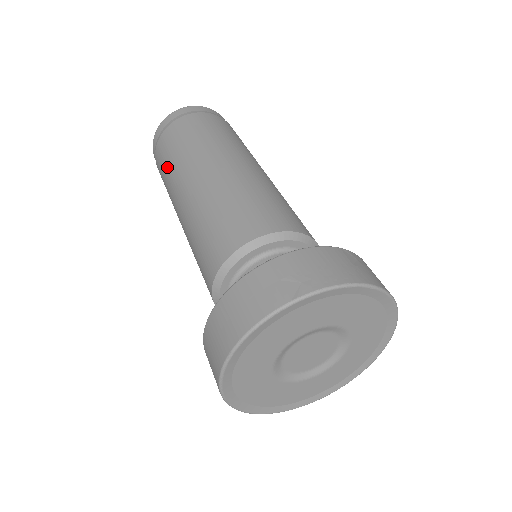
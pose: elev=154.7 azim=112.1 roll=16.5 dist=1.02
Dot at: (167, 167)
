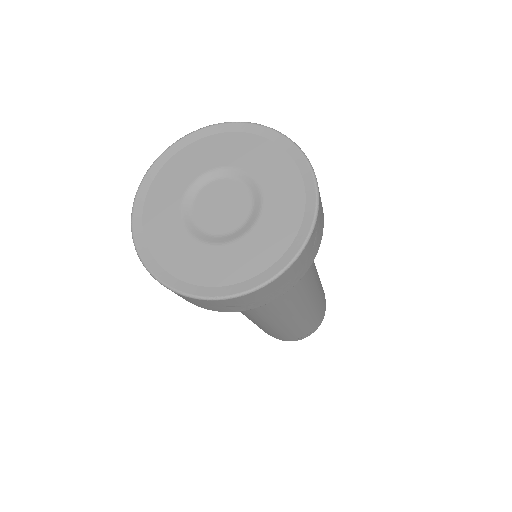
Dot at: occluded
